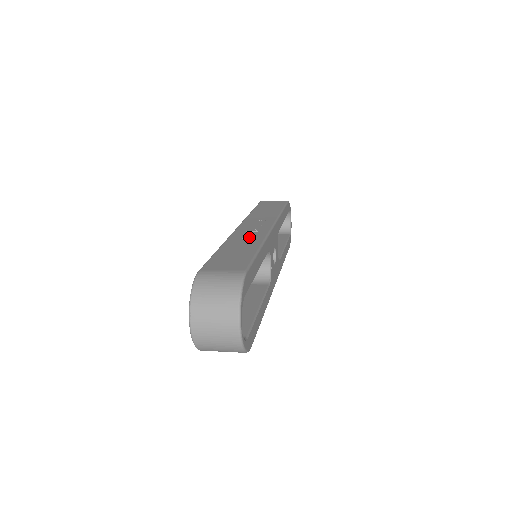
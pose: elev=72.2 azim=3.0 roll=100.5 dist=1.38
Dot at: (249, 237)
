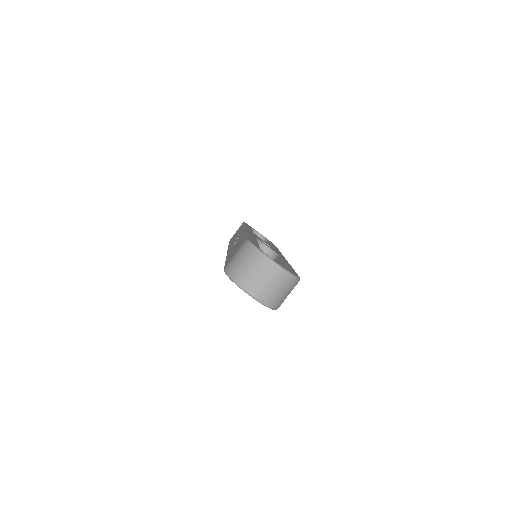
Dot at: (236, 242)
